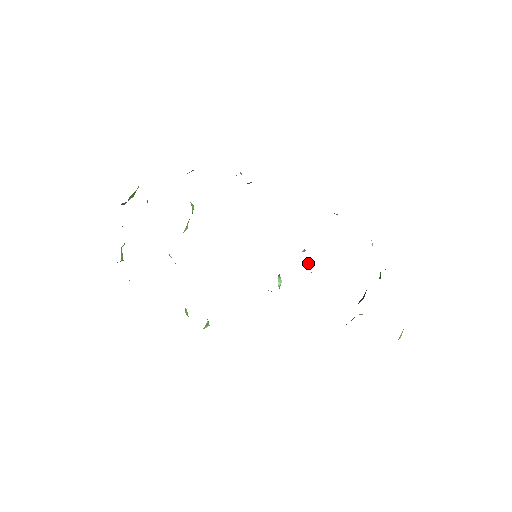
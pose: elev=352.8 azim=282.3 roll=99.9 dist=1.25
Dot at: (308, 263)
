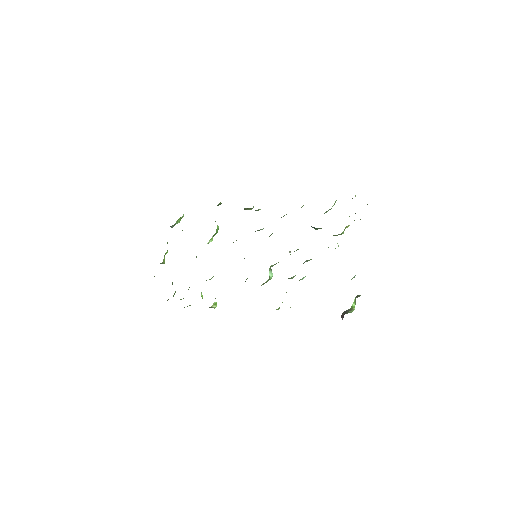
Dot at: occluded
